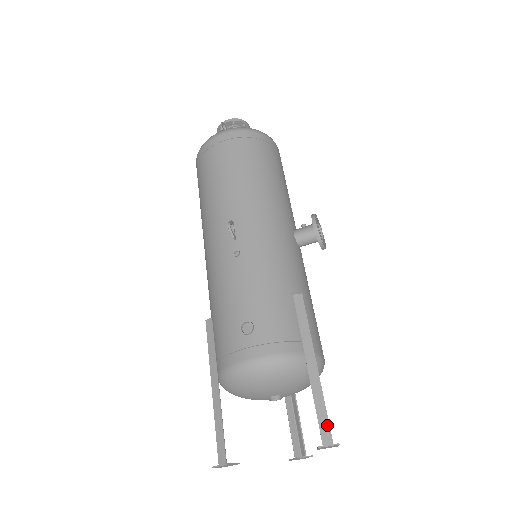
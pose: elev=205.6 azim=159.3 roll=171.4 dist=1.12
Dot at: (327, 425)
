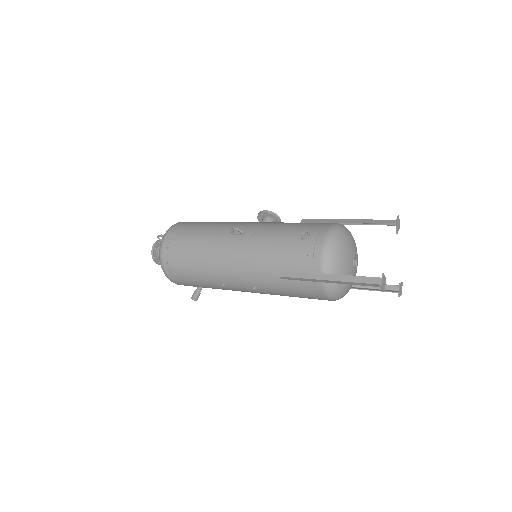
Dot at: (385, 220)
